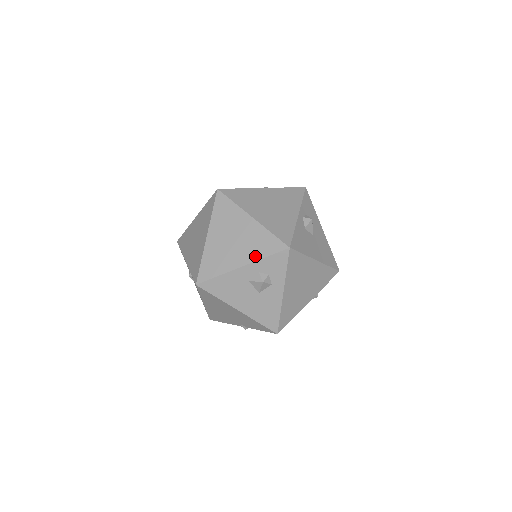
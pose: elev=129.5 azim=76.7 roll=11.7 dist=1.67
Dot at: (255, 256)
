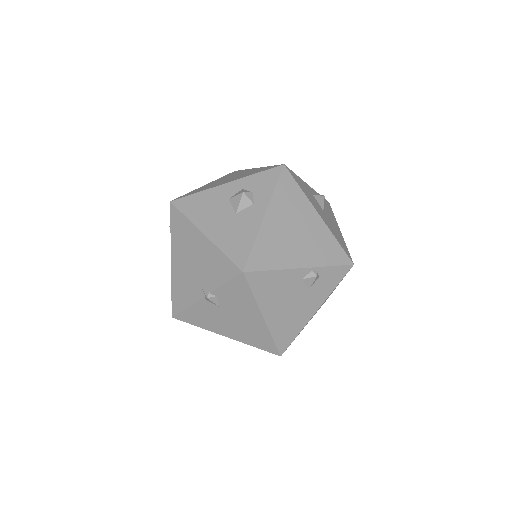
Dot at: (244, 176)
